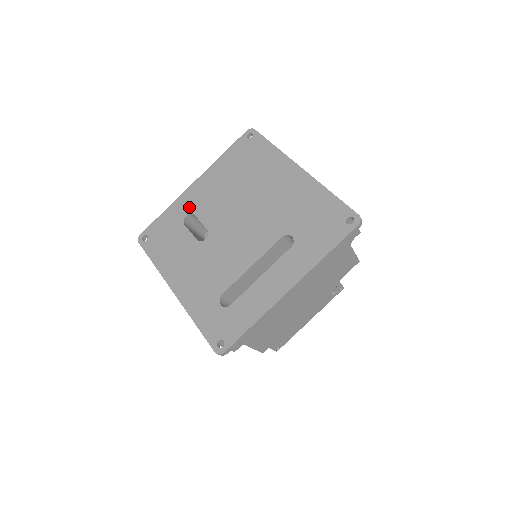
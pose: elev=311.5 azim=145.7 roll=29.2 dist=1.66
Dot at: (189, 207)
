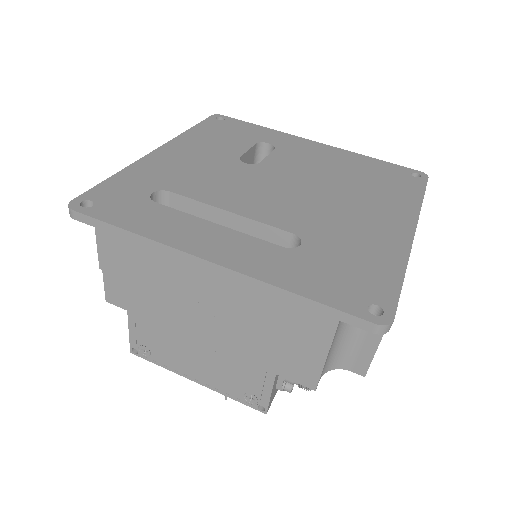
Dot at: (282, 143)
